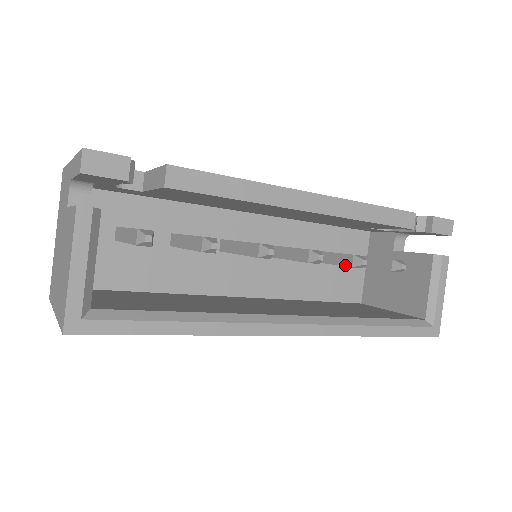
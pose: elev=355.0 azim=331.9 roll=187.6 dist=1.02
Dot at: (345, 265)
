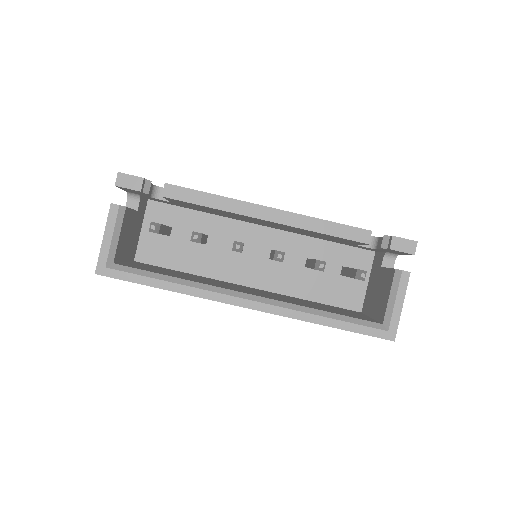
Dot at: (313, 268)
